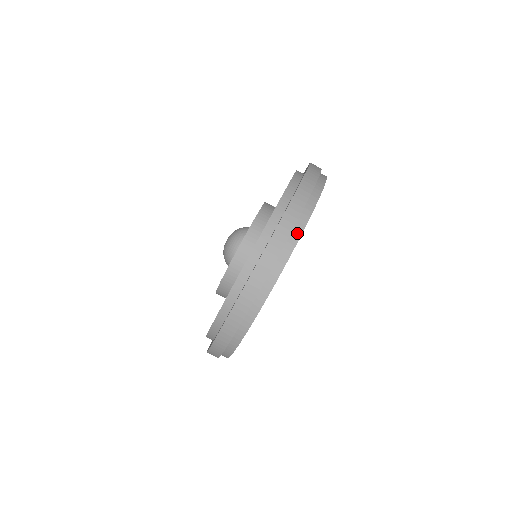
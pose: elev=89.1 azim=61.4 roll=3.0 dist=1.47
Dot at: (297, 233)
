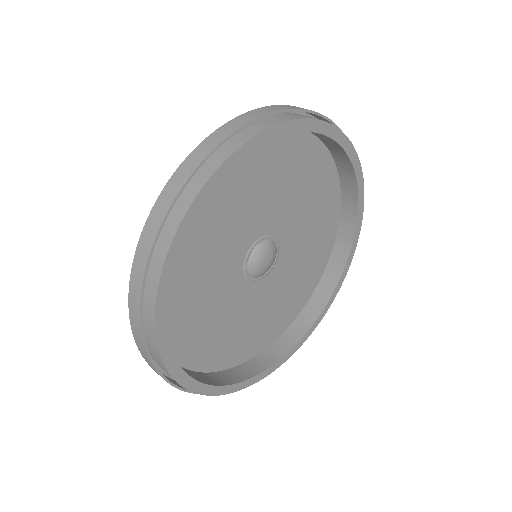
Dot at: occluded
